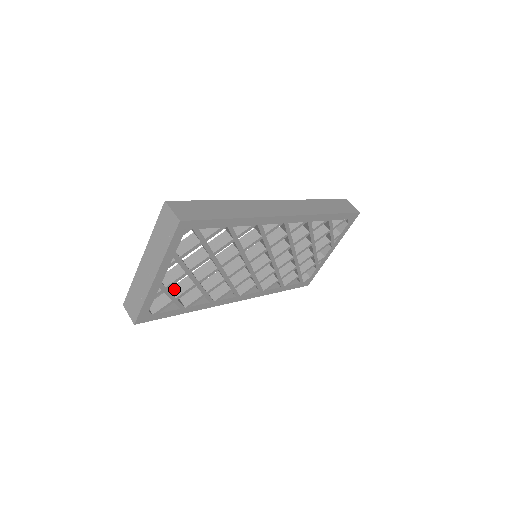
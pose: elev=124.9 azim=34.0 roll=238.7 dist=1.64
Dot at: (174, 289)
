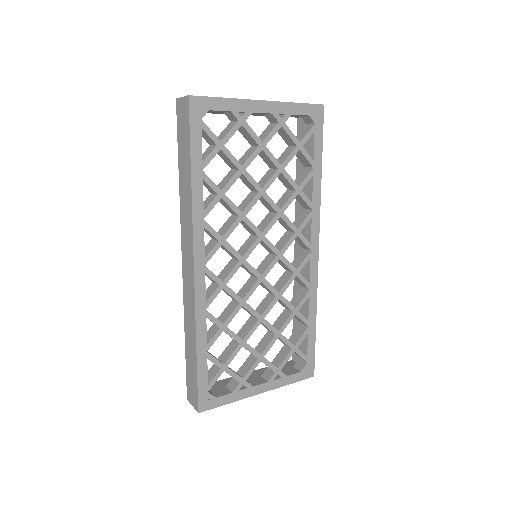
Dot at: occluded
